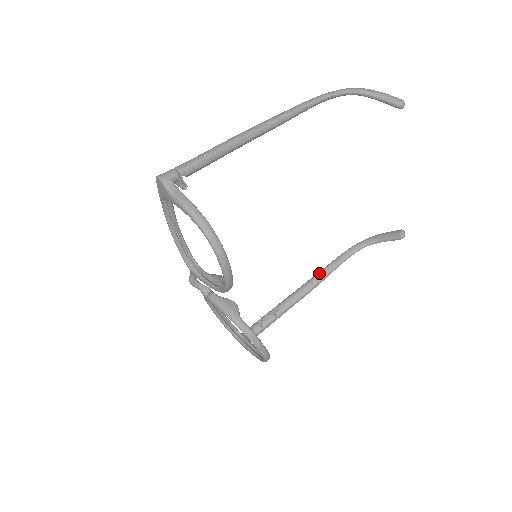
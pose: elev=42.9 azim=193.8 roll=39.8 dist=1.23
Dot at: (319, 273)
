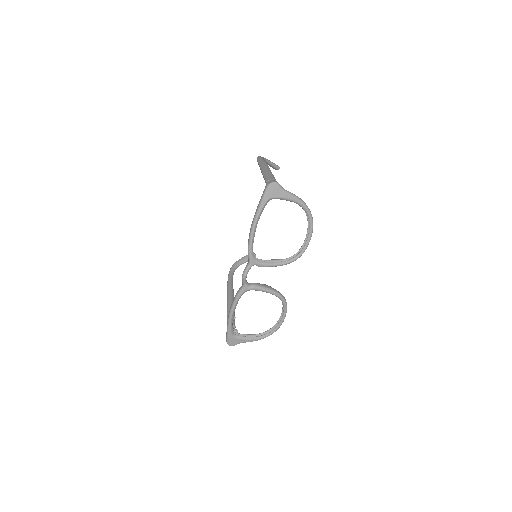
Dot at: (230, 288)
